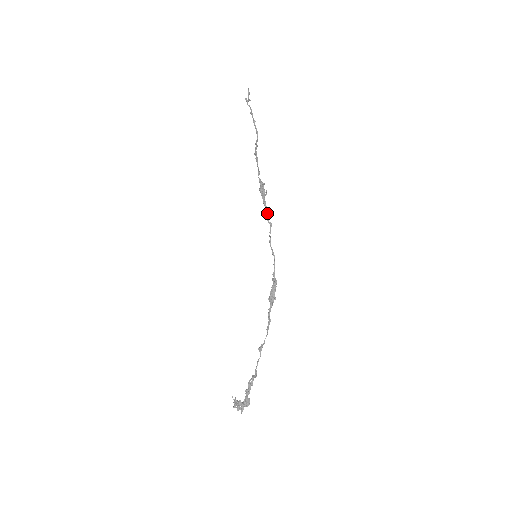
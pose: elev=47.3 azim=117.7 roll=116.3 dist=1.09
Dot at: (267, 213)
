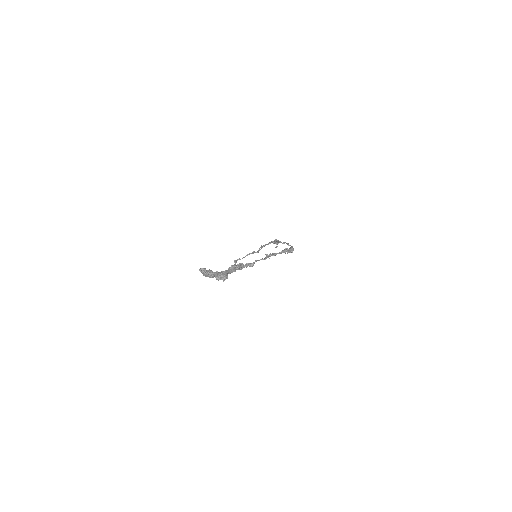
Dot at: (284, 242)
